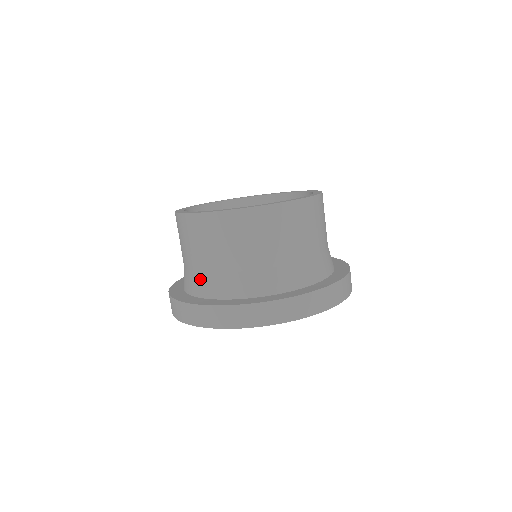
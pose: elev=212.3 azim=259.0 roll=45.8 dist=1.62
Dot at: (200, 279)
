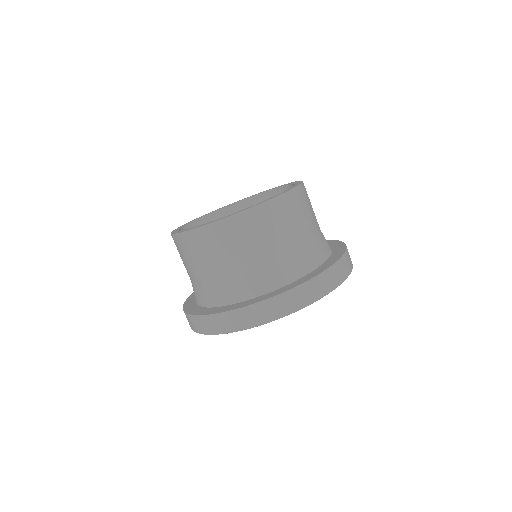
Dot at: (201, 290)
